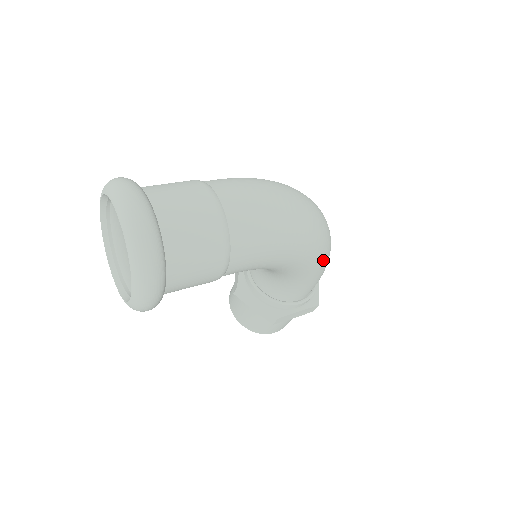
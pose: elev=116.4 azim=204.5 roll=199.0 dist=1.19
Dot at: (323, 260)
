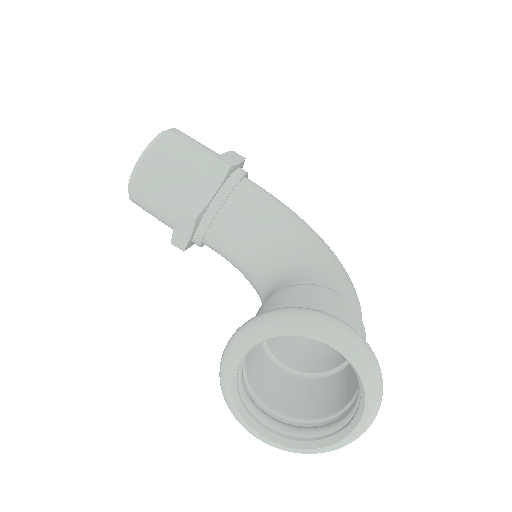
Dot at: occluded
